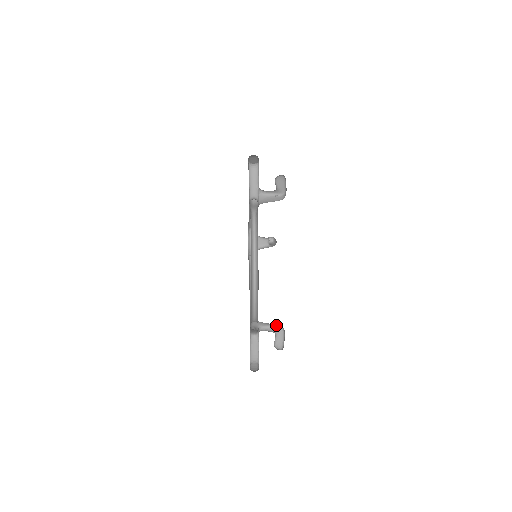
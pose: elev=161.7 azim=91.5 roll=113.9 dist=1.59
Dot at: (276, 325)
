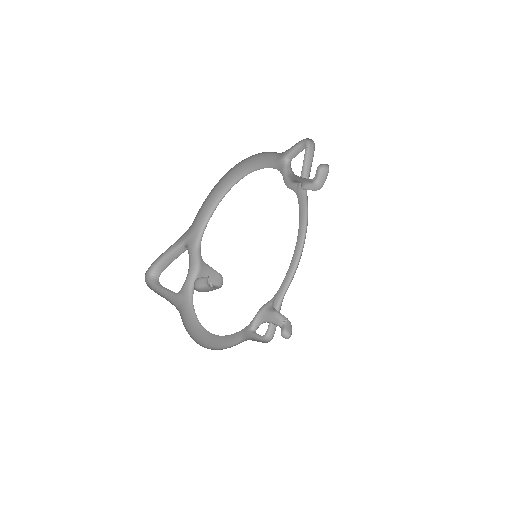
Dot at: (284, 317)
